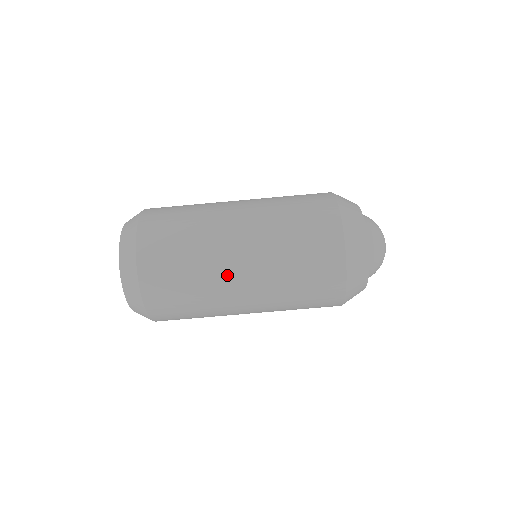
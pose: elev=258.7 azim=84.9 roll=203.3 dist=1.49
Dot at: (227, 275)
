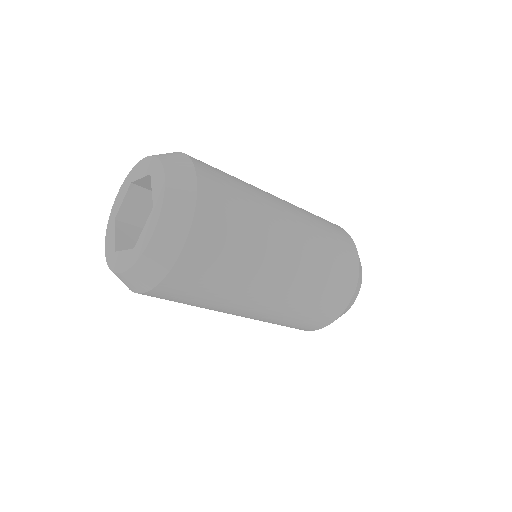
Dot at: occluded
